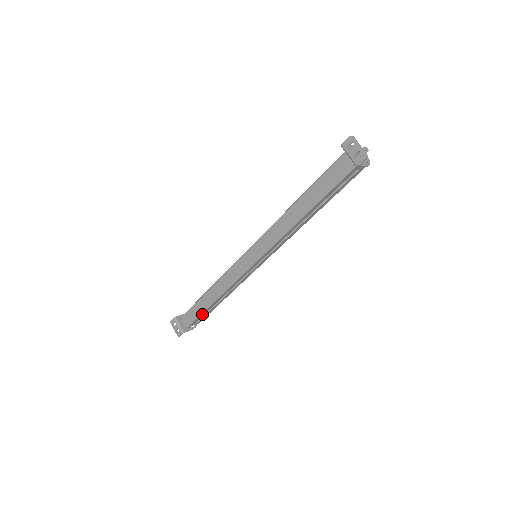
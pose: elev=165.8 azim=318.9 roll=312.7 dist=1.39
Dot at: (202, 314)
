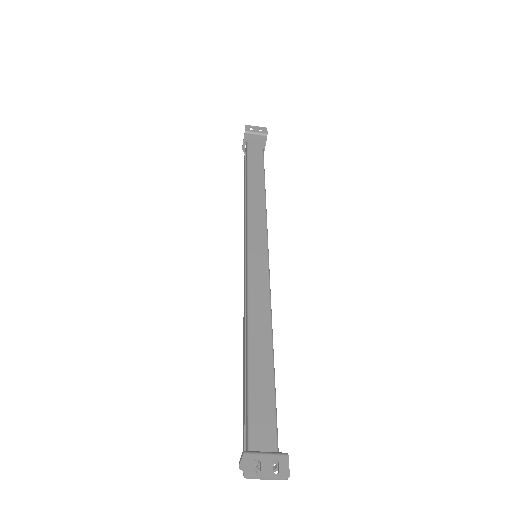
Dot at: (274, 391)
